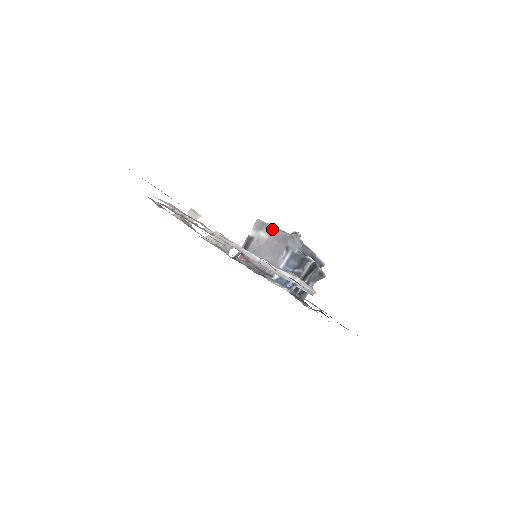
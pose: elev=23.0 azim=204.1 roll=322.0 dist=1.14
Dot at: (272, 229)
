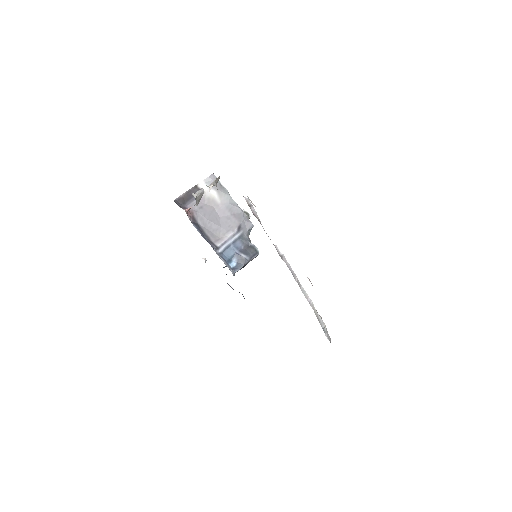
Dot at: (228, 197)
